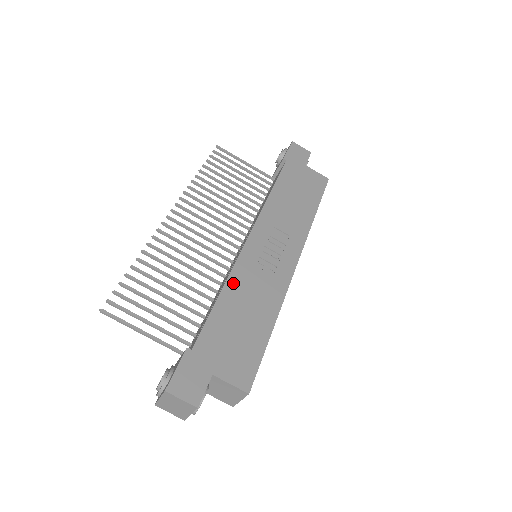
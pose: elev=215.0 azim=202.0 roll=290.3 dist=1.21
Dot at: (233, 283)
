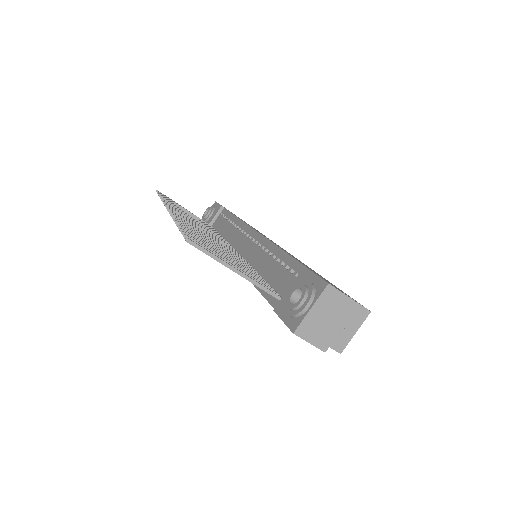
Dot at: occluded
